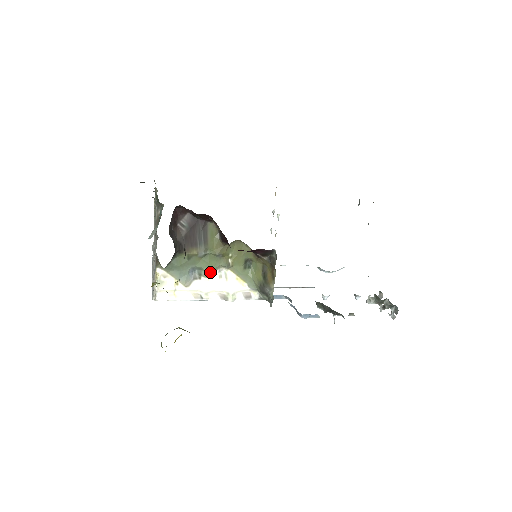
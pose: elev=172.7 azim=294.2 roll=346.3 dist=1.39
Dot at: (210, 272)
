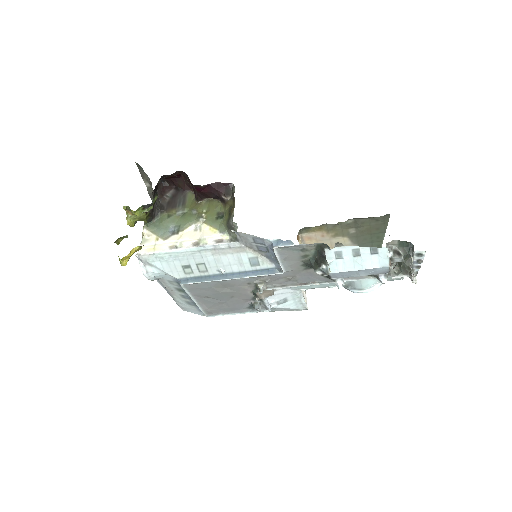
Dot at: (186, 226)
